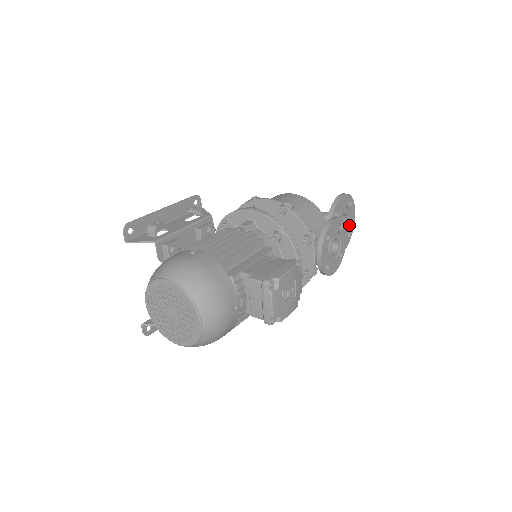
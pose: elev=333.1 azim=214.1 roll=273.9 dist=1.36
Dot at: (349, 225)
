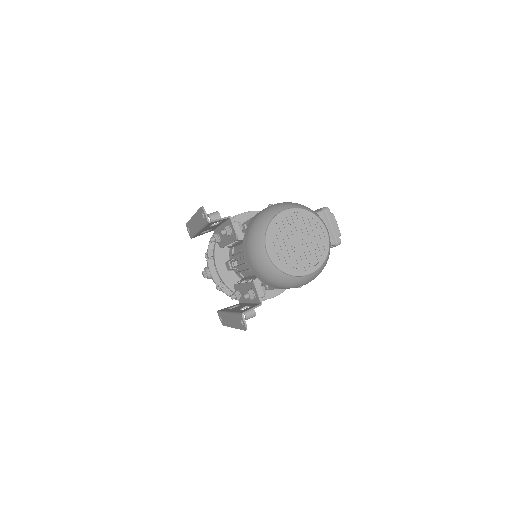
Dot at: occluded
